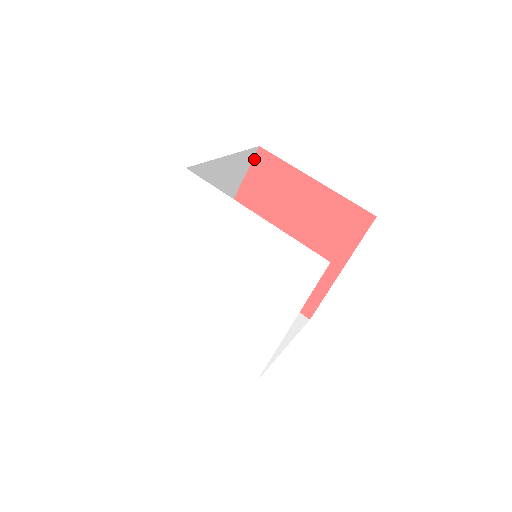
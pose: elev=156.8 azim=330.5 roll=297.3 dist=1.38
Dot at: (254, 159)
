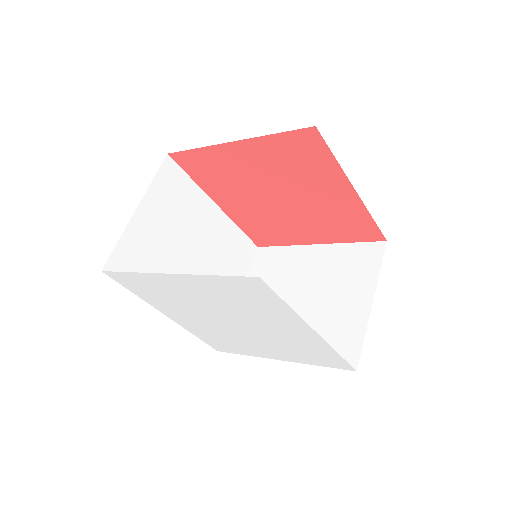
Dot at: (297, 131)
